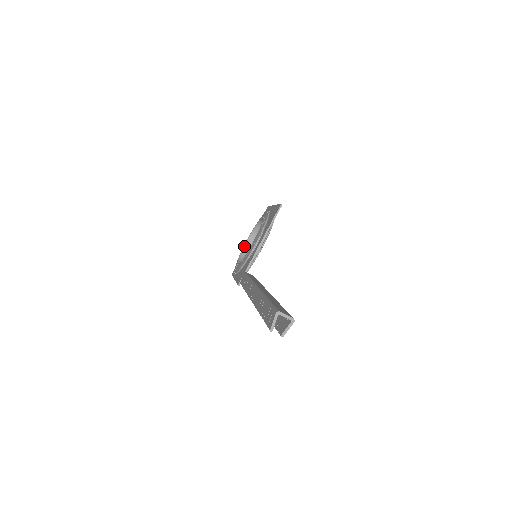
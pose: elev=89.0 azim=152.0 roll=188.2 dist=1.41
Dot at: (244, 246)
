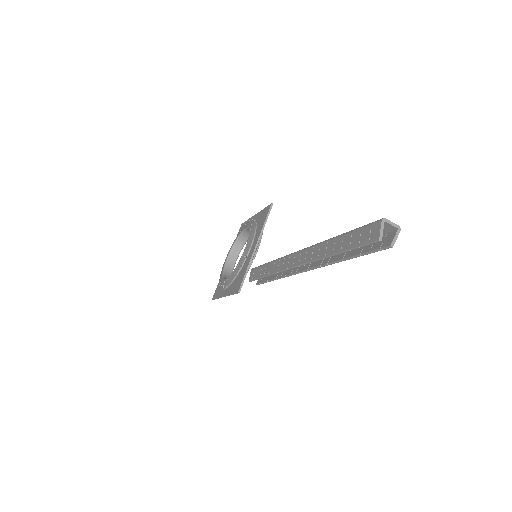
Dot at: (225, 264)
